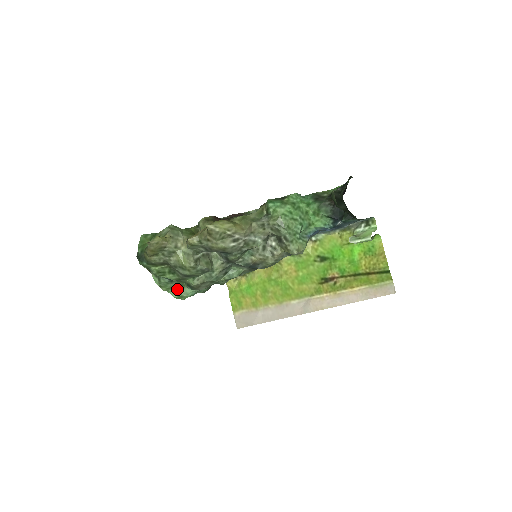
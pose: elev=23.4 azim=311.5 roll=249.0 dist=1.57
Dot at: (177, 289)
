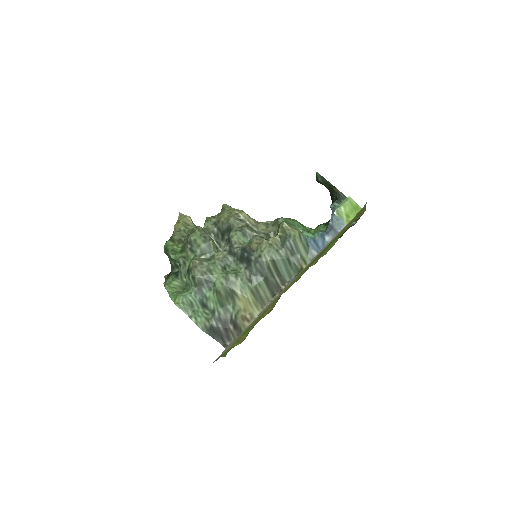
Dot at: (177, 292)
